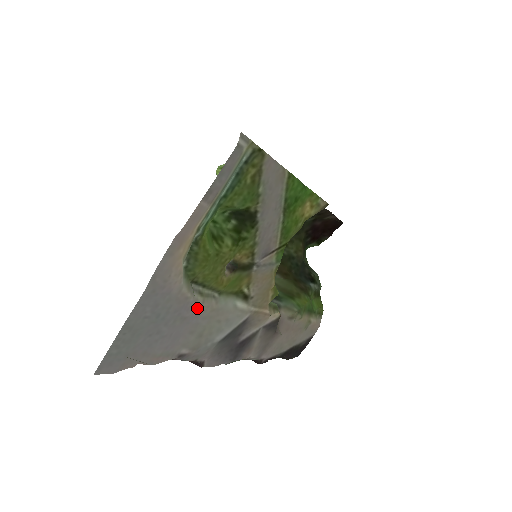
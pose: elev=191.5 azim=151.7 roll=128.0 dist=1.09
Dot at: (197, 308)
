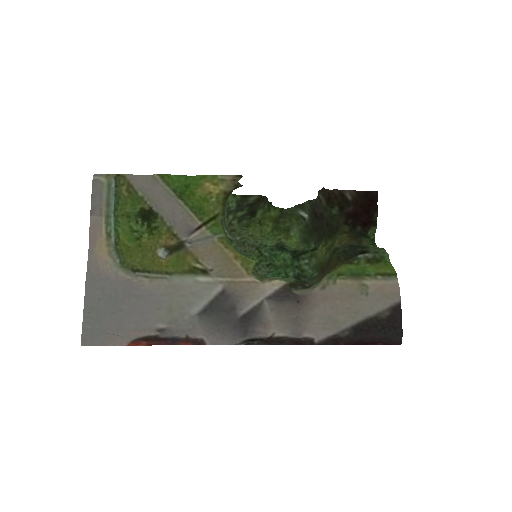
Dot at: (147, 287)
